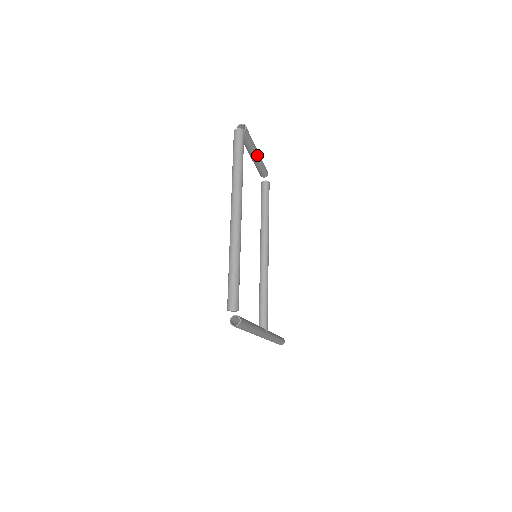
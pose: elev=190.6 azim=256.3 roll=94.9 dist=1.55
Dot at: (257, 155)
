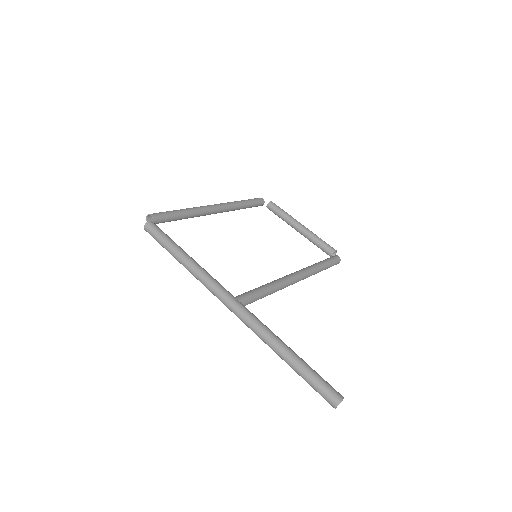
Dot at: (301, 226)
